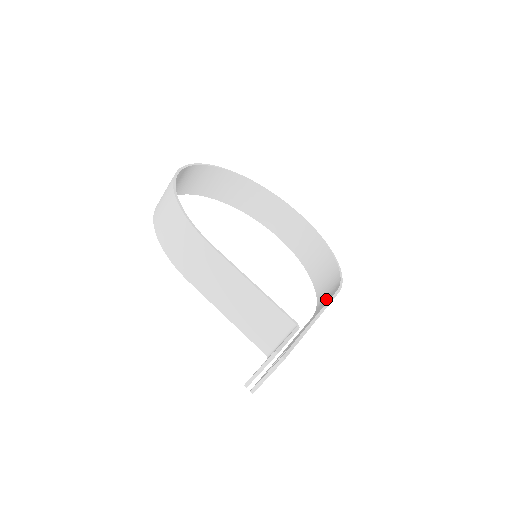
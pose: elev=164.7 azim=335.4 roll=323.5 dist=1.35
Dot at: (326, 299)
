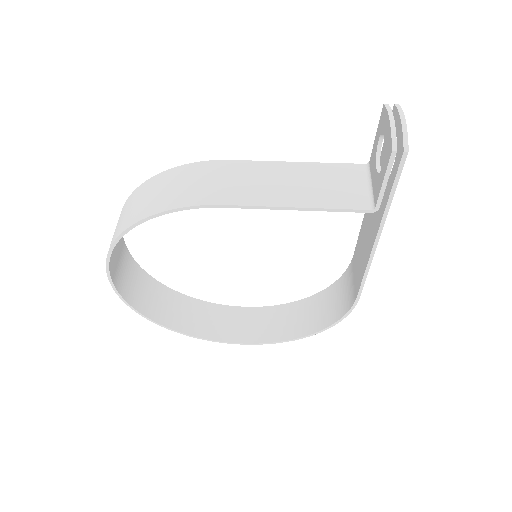
Dot at: (350, 286)
